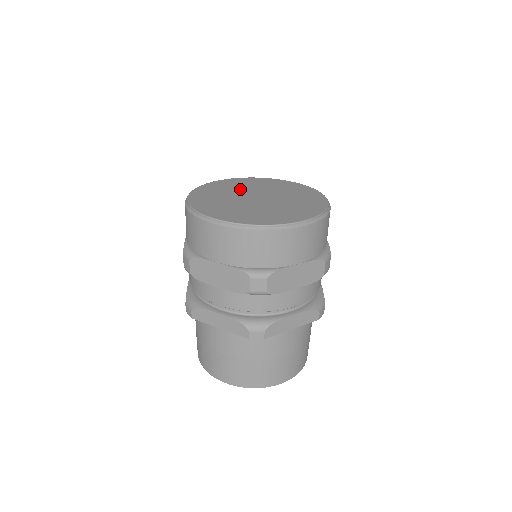
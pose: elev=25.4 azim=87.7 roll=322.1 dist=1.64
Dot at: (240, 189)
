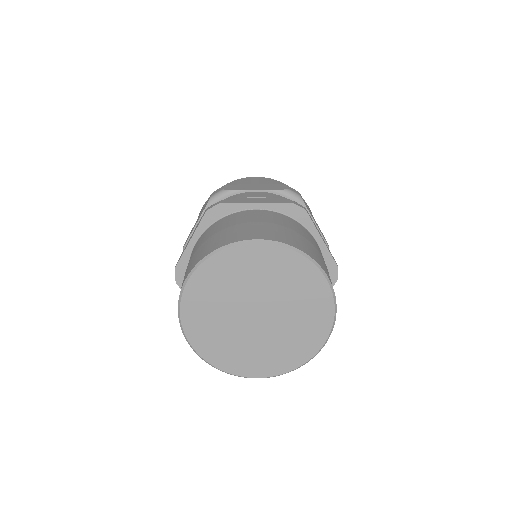
Dot at: occluded
